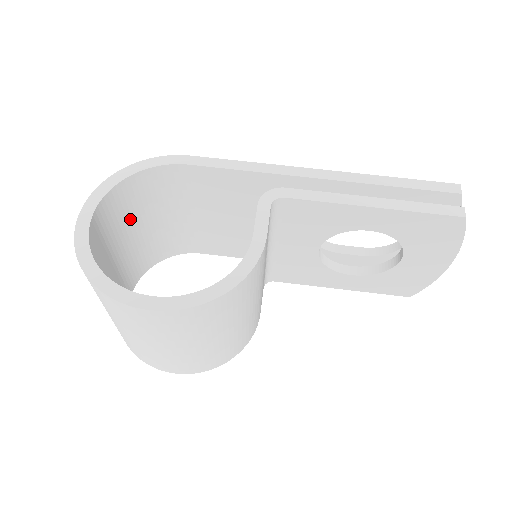
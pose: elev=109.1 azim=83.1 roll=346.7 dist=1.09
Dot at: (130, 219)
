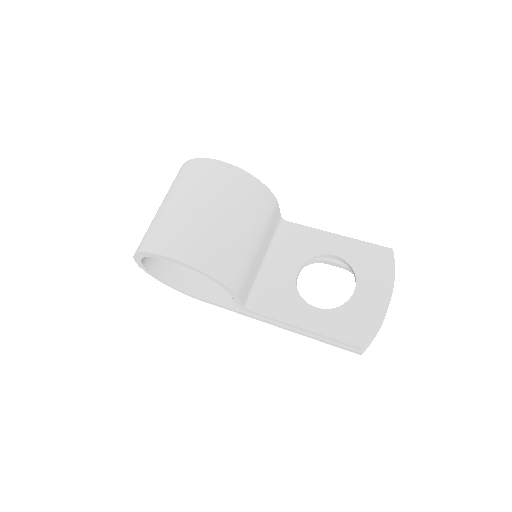
Dot at: occluded
